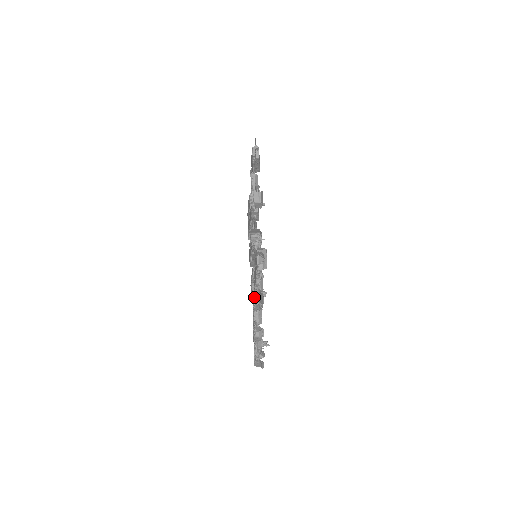
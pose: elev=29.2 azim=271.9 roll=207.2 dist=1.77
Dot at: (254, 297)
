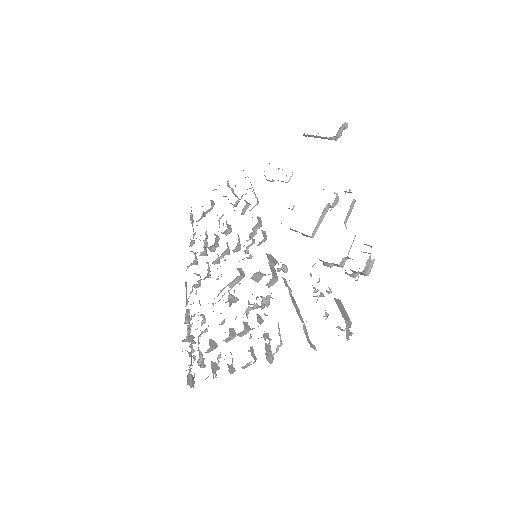
Dot at: (268, 353)
